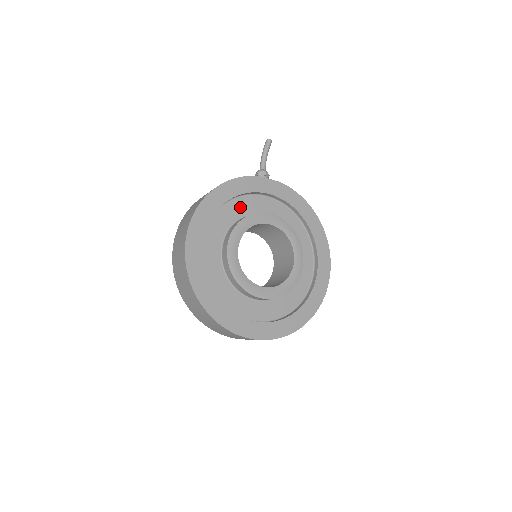
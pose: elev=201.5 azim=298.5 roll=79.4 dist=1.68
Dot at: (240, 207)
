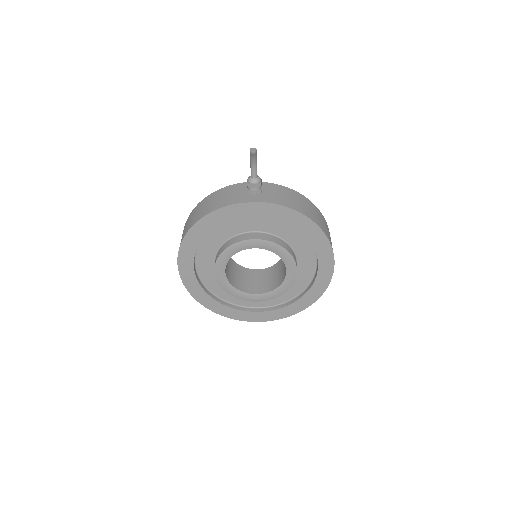
Dot at: (226, 229)
